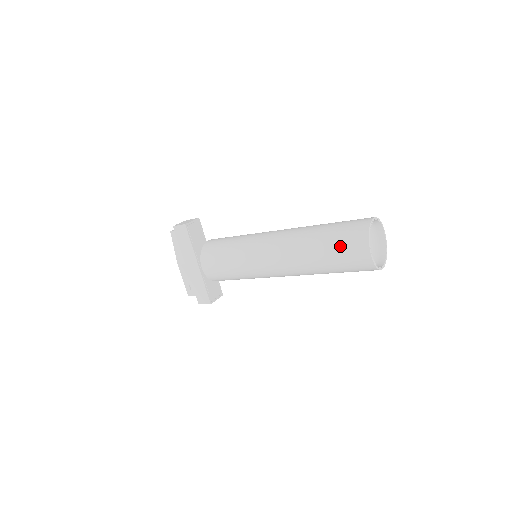
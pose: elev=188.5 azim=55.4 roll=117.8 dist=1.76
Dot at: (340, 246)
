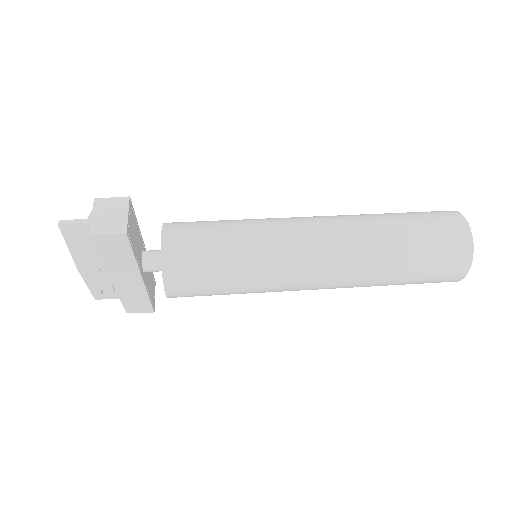
Dot at: (430, 271)
